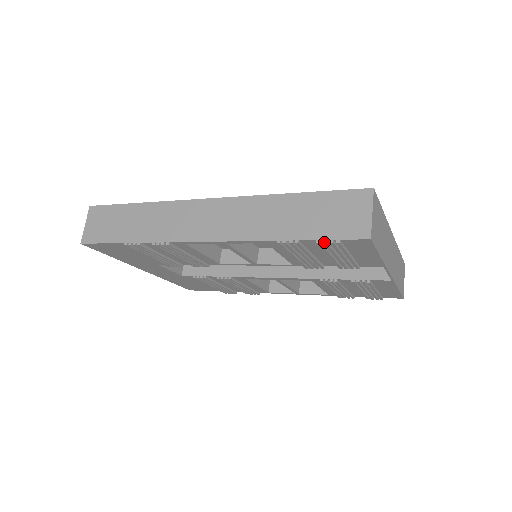
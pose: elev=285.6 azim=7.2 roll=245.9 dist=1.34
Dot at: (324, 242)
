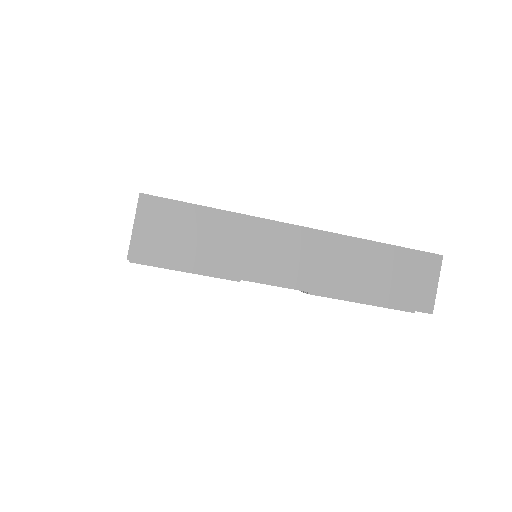
Dot at: occluded
